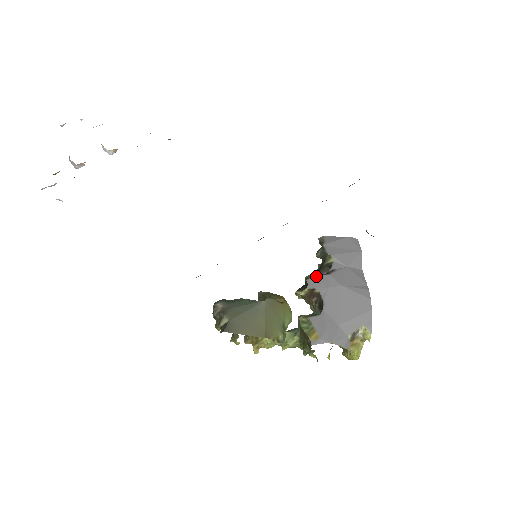
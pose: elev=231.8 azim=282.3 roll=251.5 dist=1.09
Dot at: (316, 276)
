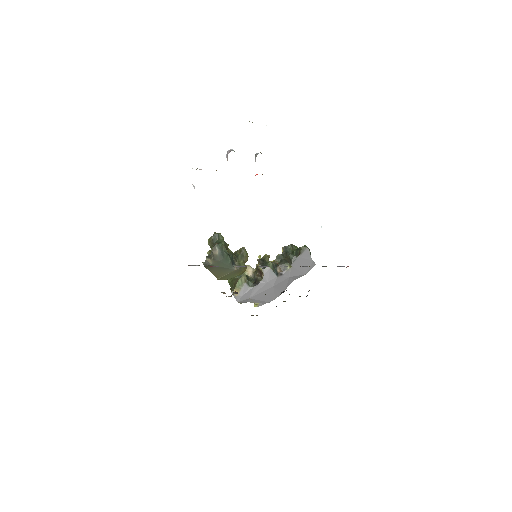
Dot at: (272, 270)
